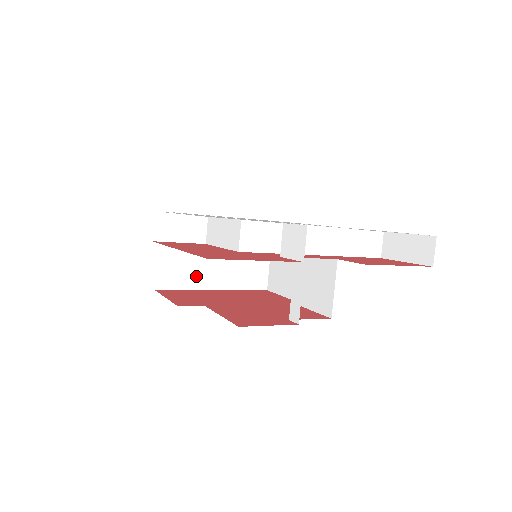
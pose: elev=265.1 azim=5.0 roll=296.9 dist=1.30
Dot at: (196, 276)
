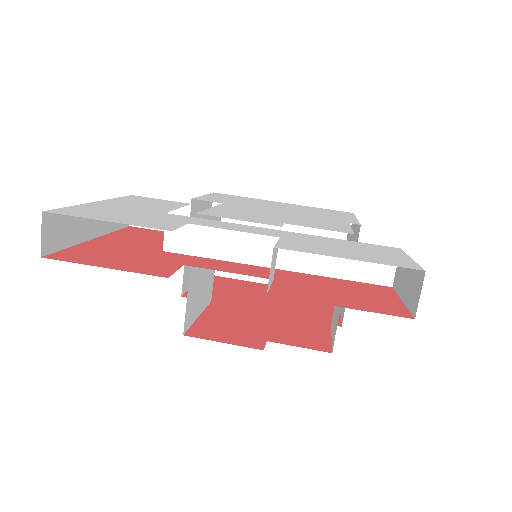
Dot at: occluded
